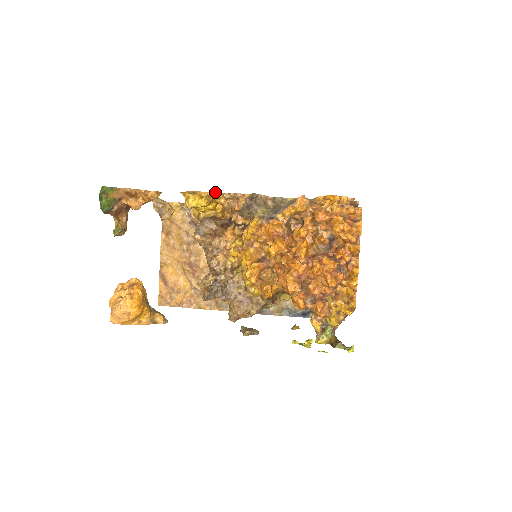
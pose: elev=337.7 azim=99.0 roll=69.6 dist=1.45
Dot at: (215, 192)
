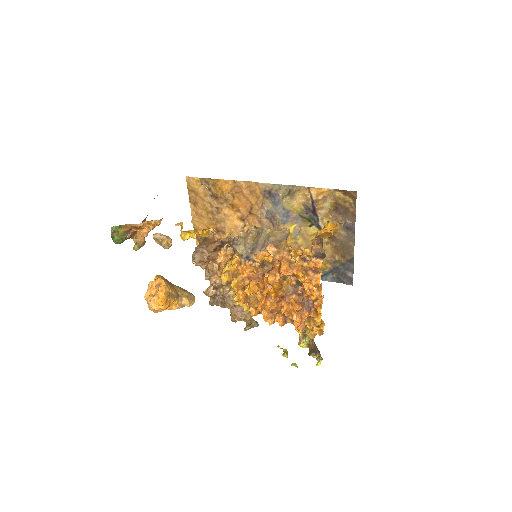
Dot at: (200, 231)
